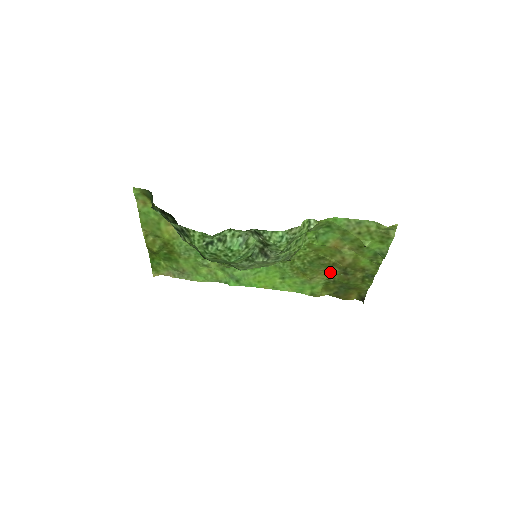
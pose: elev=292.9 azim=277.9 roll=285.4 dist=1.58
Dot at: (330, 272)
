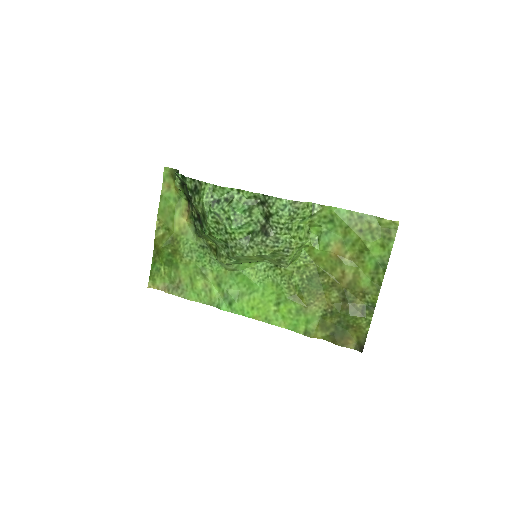
Dot at: (328, 298)
